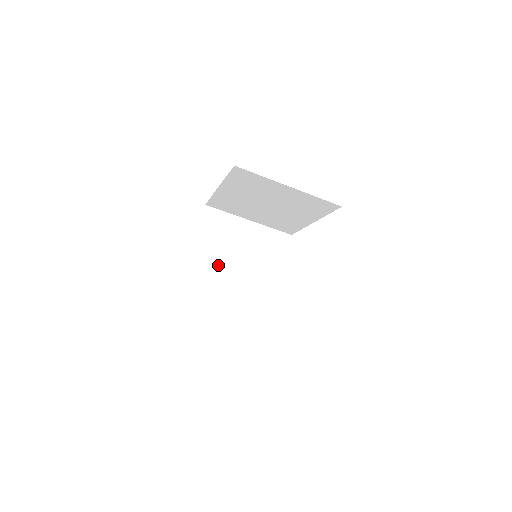
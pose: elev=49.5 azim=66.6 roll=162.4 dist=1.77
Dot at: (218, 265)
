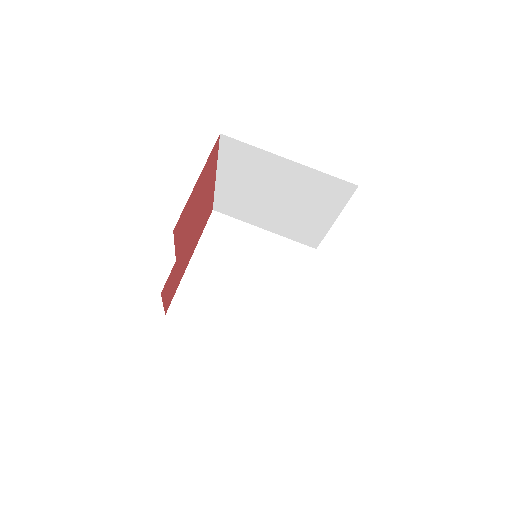
Dot at: (221, 277)
